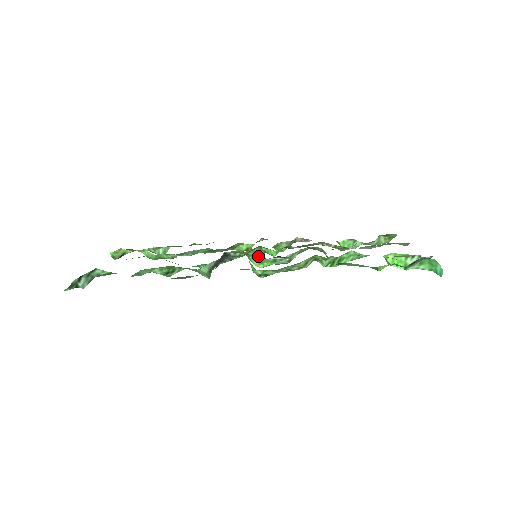
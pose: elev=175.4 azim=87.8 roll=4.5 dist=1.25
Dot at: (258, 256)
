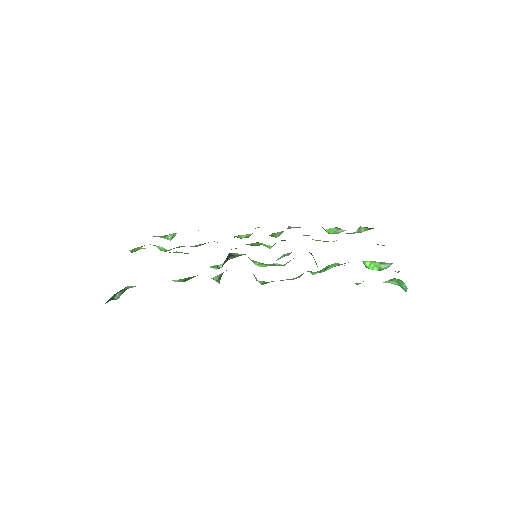
Dot at: occluded
